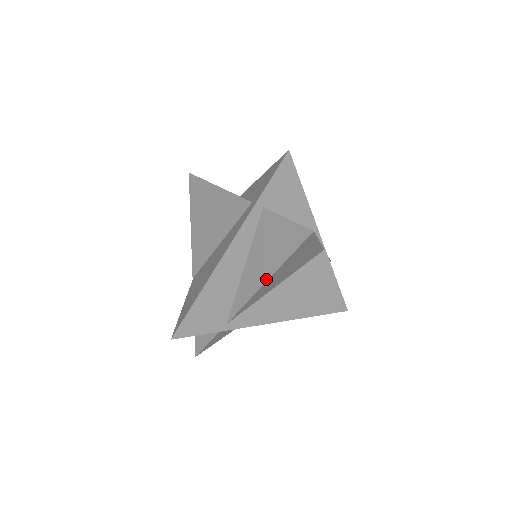
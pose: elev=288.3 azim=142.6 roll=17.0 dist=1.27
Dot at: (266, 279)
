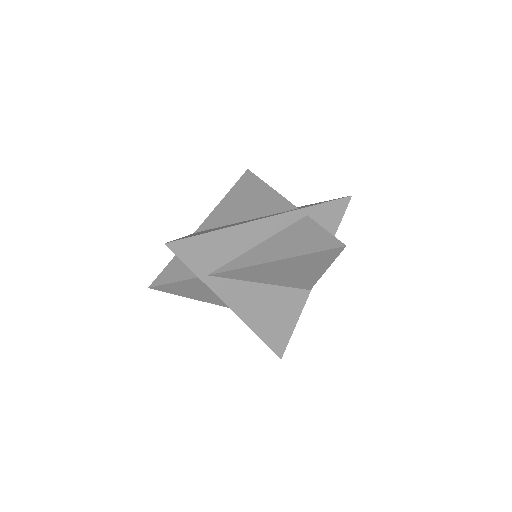
Dot at: (276, 259)
